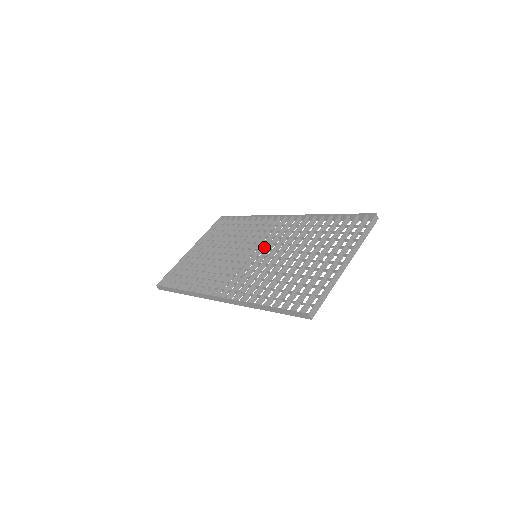
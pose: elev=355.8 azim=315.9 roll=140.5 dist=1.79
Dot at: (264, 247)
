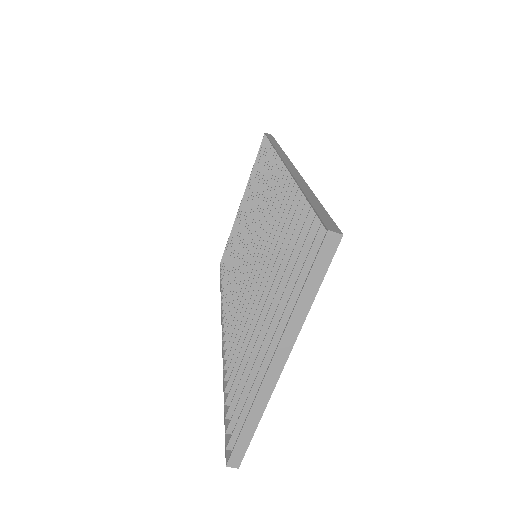
Dot at: occluded
